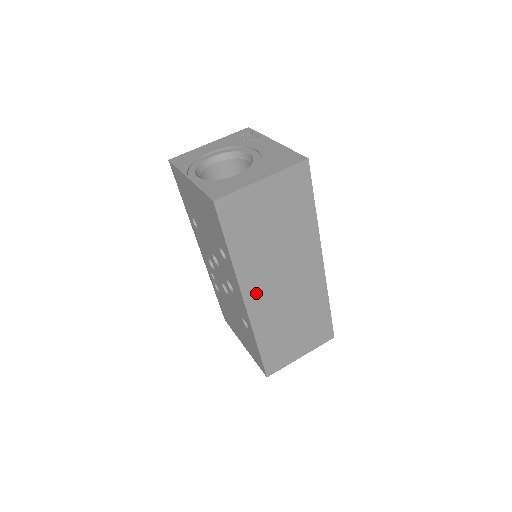
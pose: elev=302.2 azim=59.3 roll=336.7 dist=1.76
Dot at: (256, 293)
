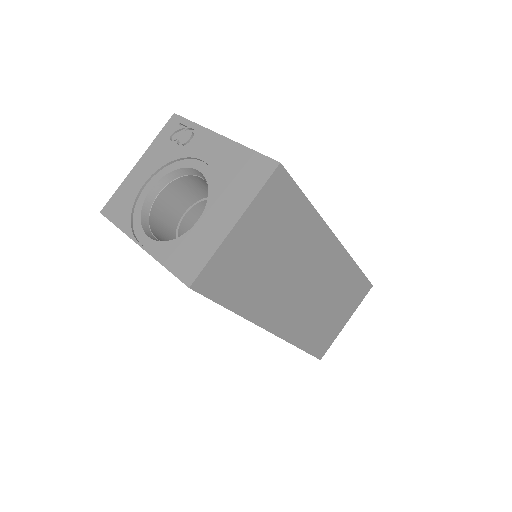
Dot at: (280, 317)
